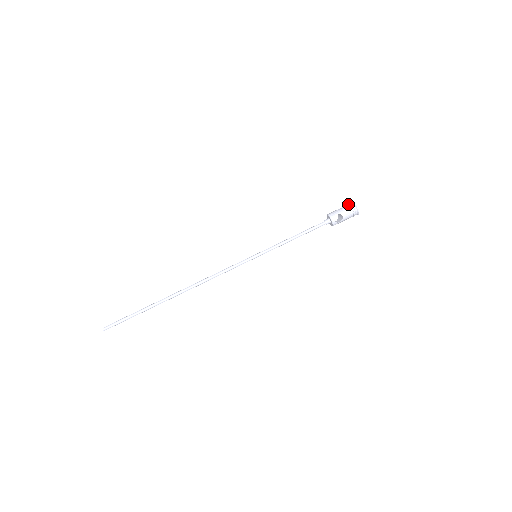
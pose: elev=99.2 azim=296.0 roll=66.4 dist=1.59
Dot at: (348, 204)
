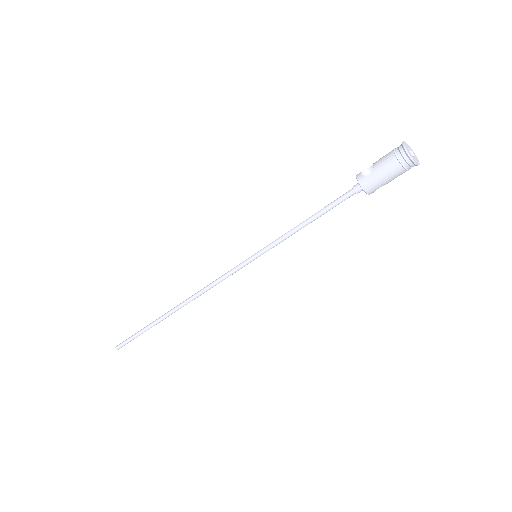
Dot at: (403, 168)
